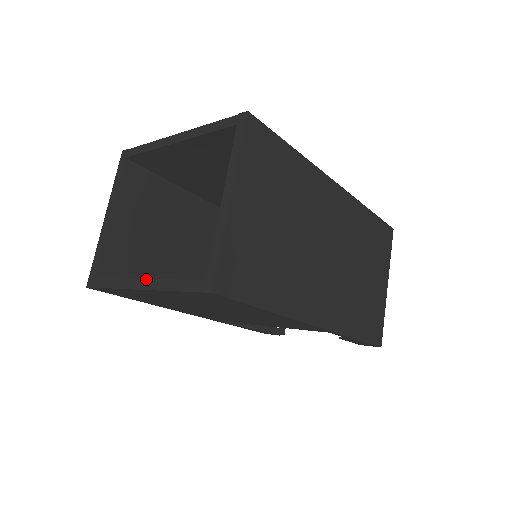
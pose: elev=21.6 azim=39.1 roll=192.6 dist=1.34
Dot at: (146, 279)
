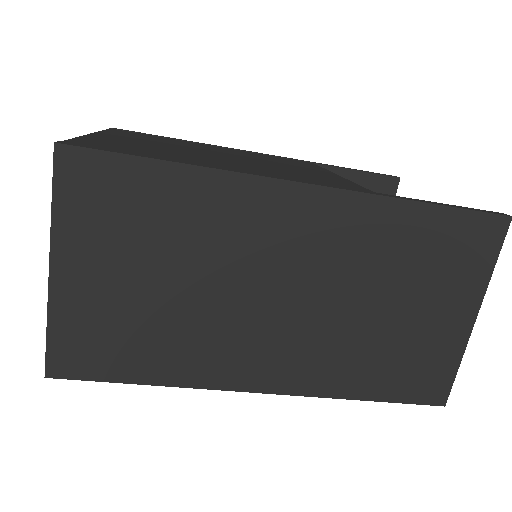
Dot at: occluded
